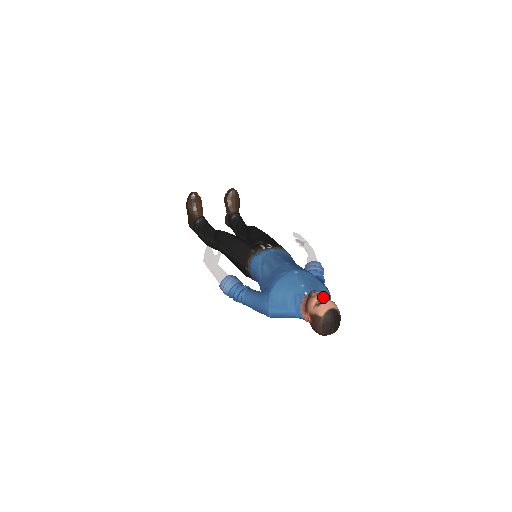
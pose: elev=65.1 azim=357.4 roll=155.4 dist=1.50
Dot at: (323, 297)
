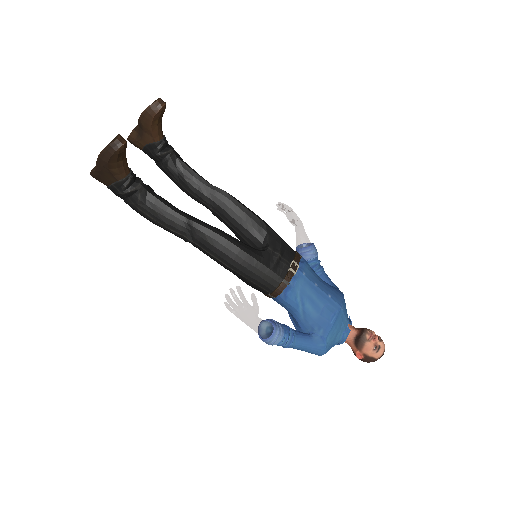
Dot at: (378, 341)
